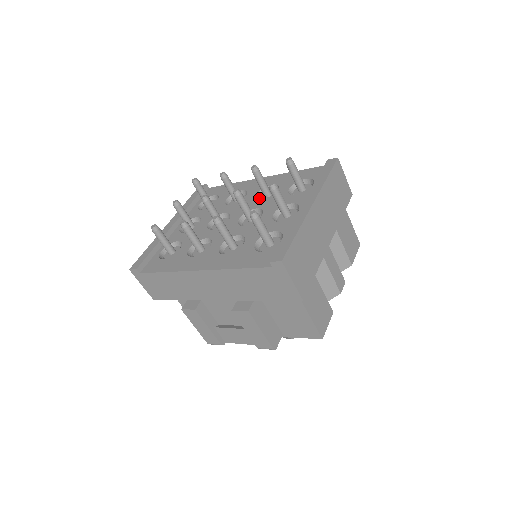
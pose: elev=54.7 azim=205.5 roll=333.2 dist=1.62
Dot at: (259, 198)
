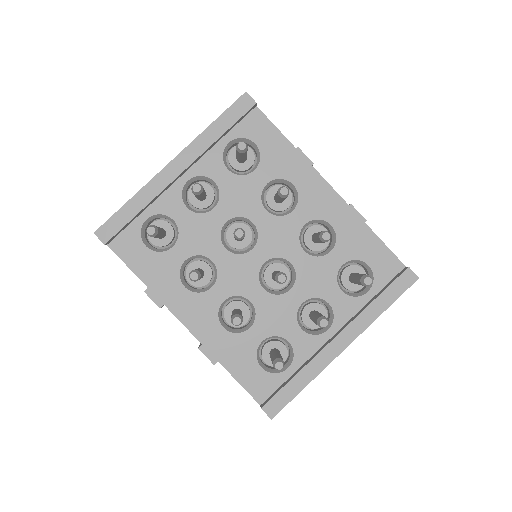
Dot at: occluded
